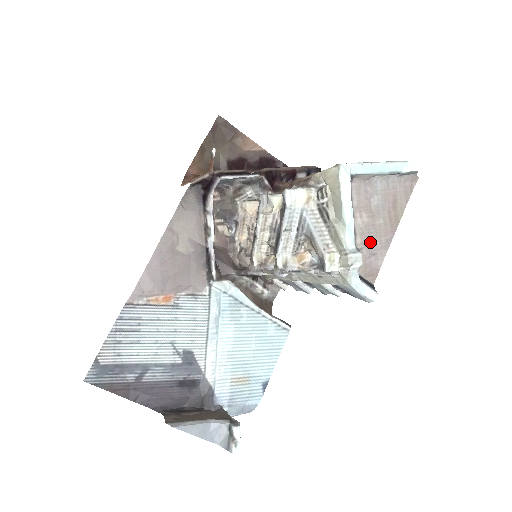
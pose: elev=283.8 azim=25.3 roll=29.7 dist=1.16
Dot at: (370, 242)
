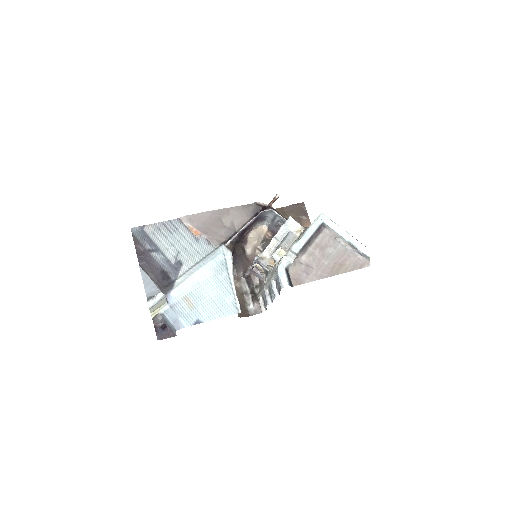
Dot at: (310, 266)
